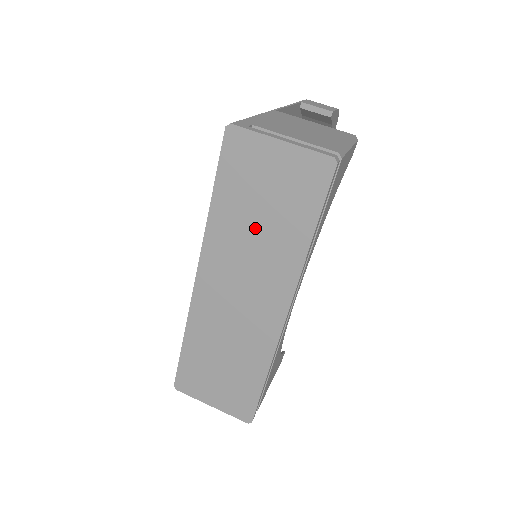
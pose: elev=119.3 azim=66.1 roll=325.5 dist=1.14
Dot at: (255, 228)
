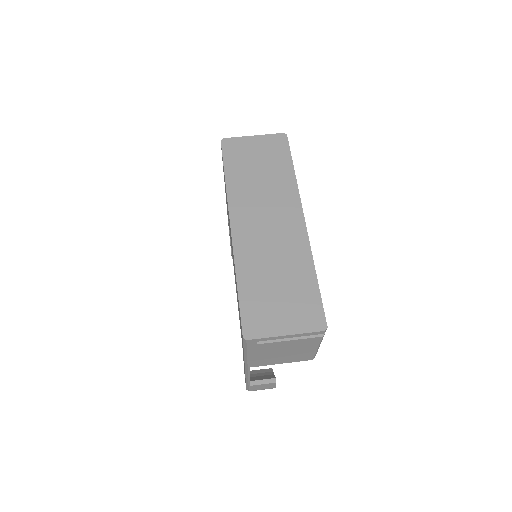
Dot at: (259, 179)
